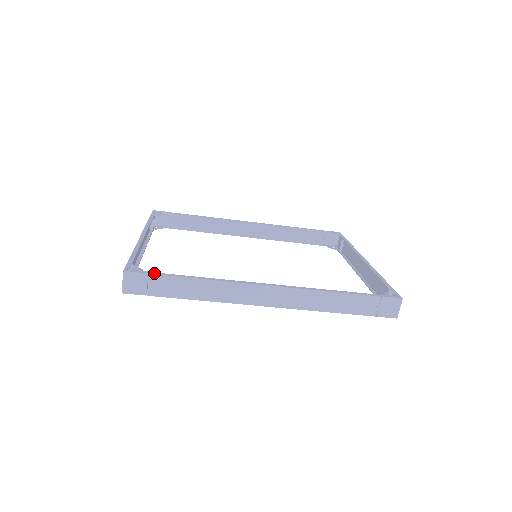
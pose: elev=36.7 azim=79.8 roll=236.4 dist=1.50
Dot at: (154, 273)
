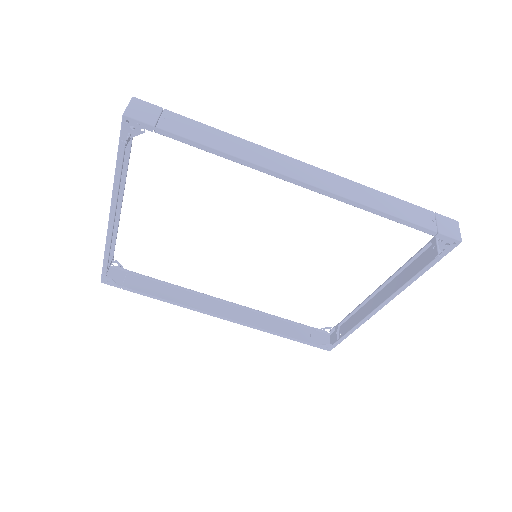
Dot at: (170, 113)
